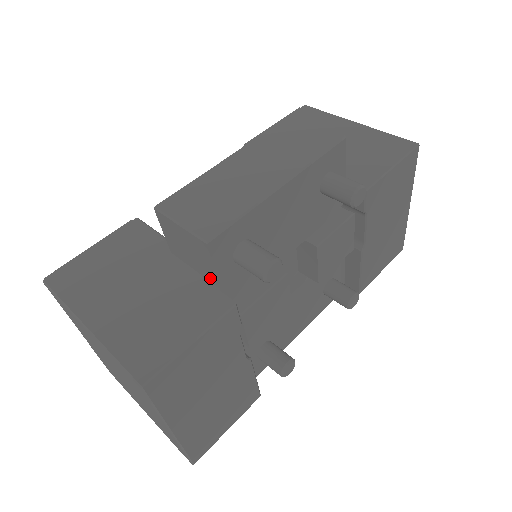
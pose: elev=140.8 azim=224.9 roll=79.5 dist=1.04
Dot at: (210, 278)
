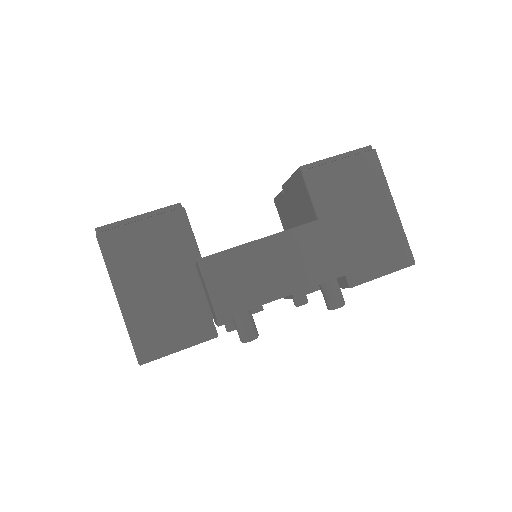
Dot at: (211, 310)
